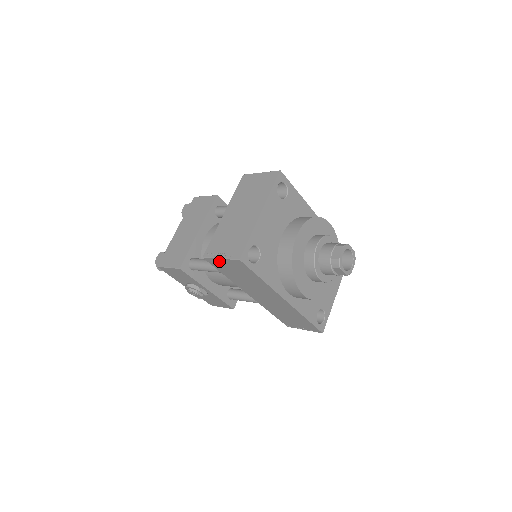
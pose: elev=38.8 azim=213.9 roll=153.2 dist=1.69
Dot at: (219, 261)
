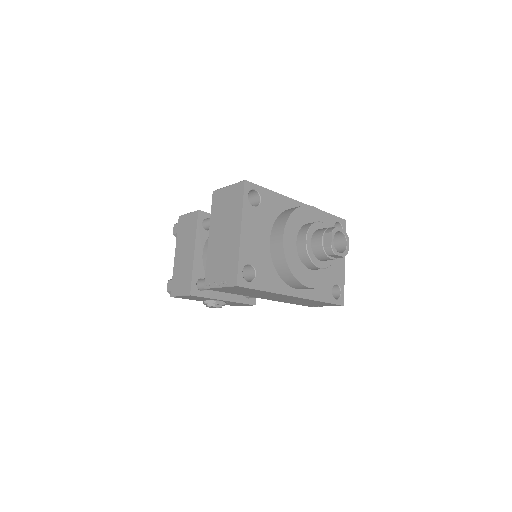
Dot at: (220, 288)
